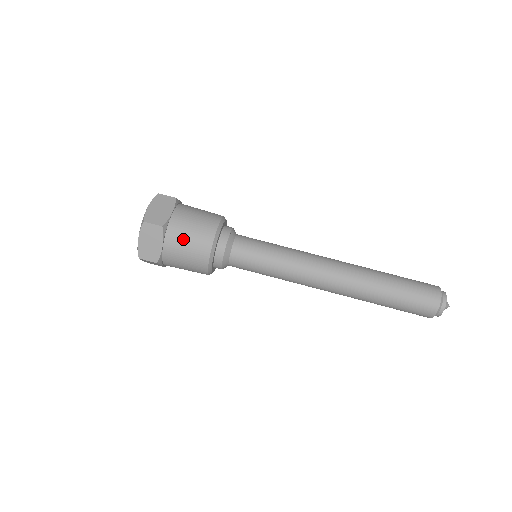
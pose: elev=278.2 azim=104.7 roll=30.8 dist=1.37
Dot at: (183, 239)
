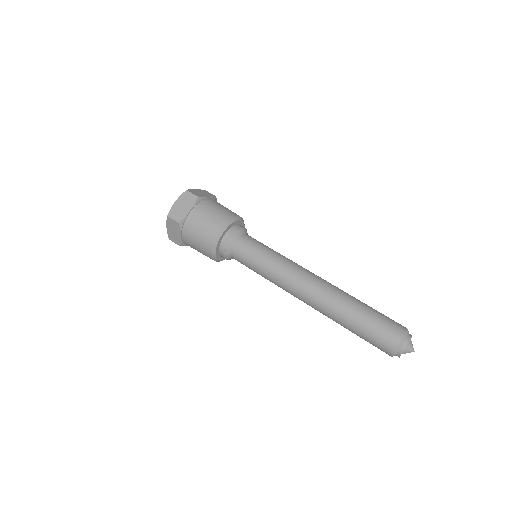
Dot at: (194, 235)
